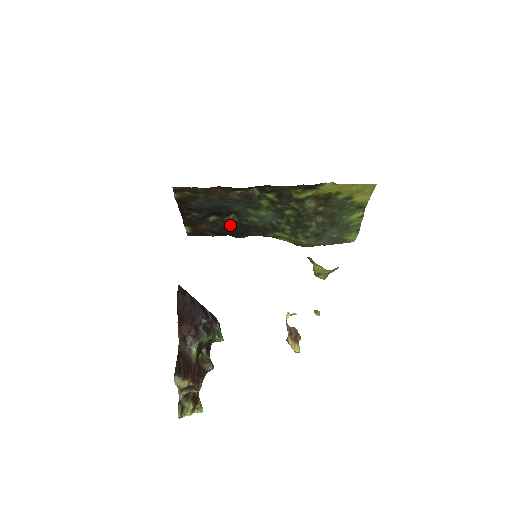
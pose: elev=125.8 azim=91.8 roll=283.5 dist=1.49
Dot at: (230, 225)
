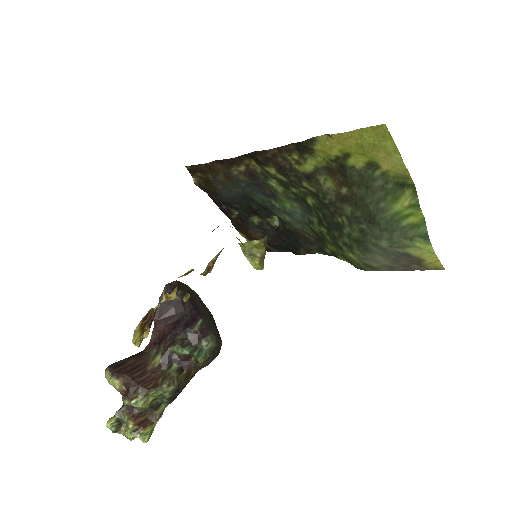
Dot at: (279, 232)
